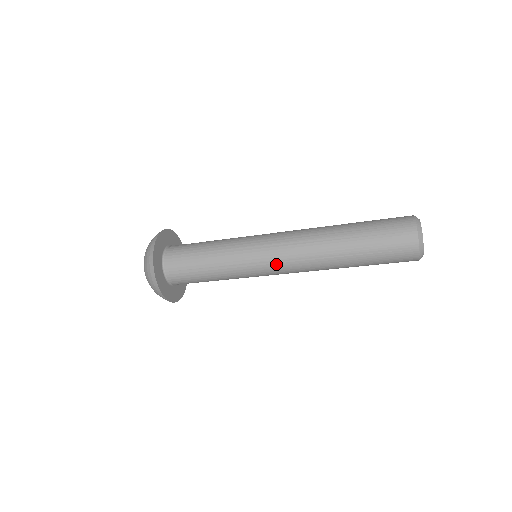
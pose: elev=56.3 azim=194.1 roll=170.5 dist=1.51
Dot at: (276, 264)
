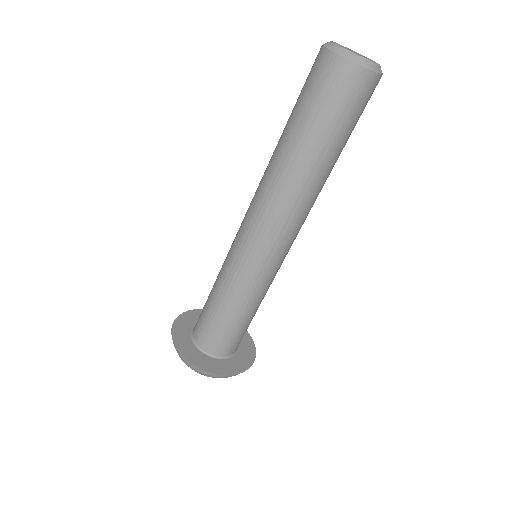
Dot at: (278, 247)
